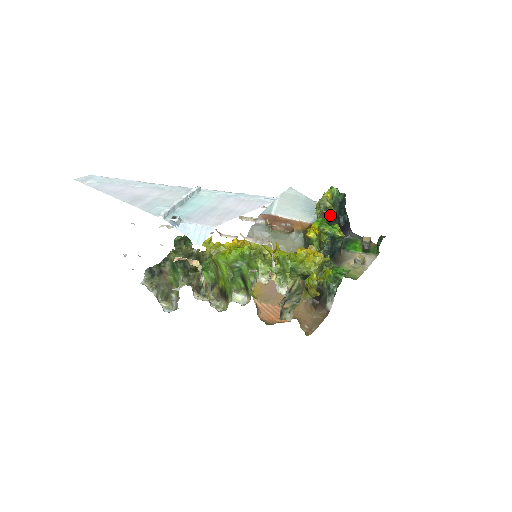
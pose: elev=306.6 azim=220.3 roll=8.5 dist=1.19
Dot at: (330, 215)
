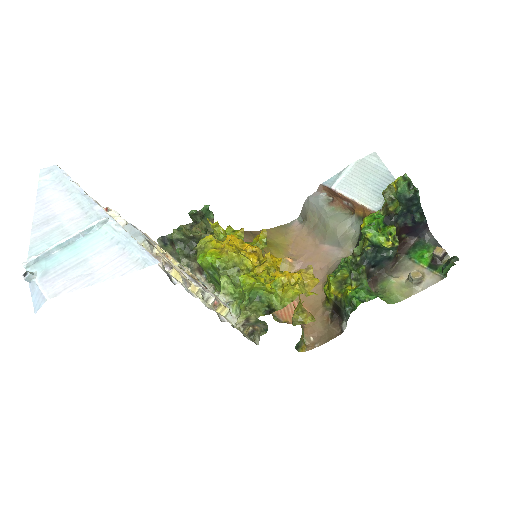
Dot at: (392, 211)
